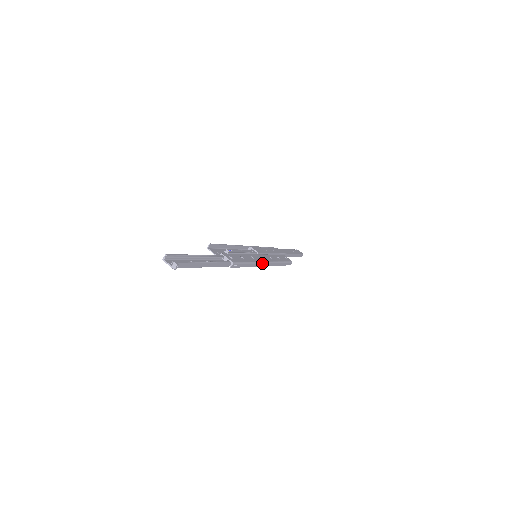
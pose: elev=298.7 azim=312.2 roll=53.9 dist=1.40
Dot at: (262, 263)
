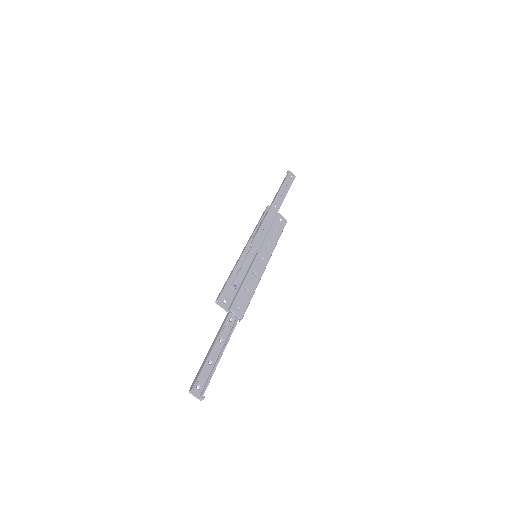
Dot at: (263, 272)
